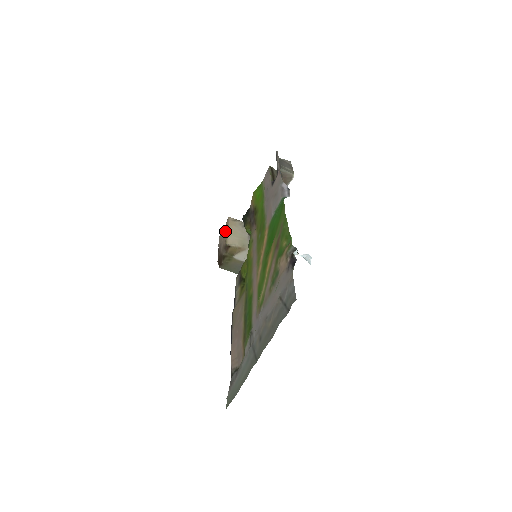
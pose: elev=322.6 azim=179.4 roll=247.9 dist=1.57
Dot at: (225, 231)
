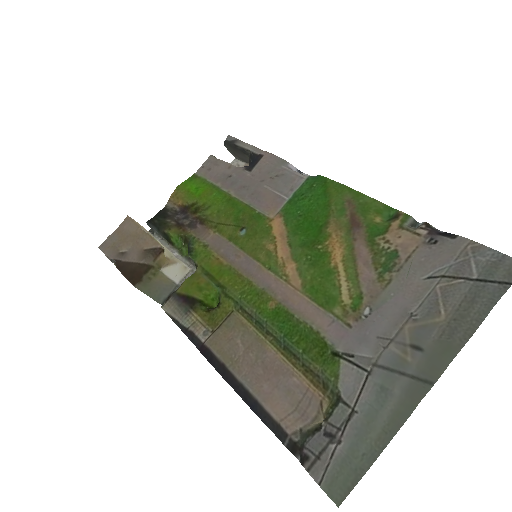
Dot at: (131, 233)
